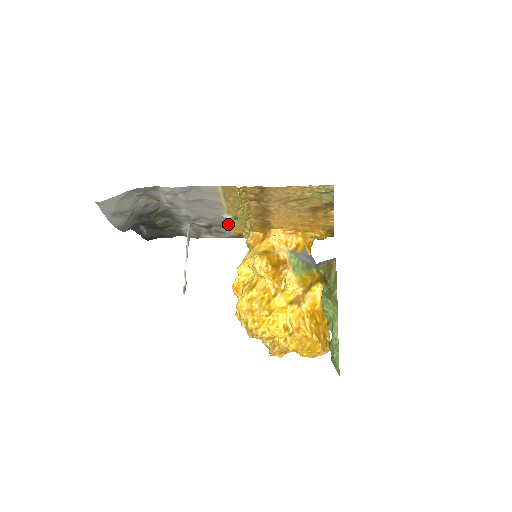
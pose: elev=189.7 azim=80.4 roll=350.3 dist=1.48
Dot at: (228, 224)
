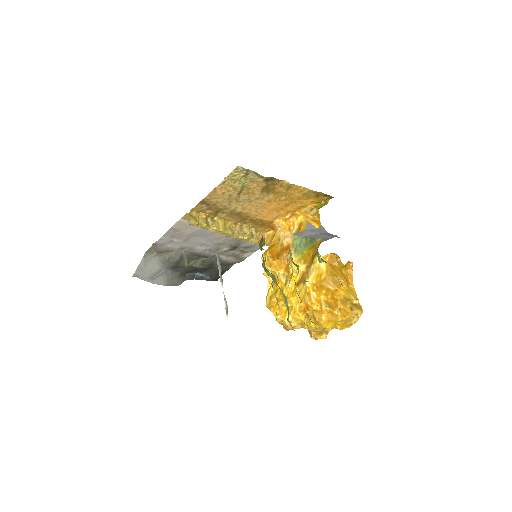
Dot at: occluded
